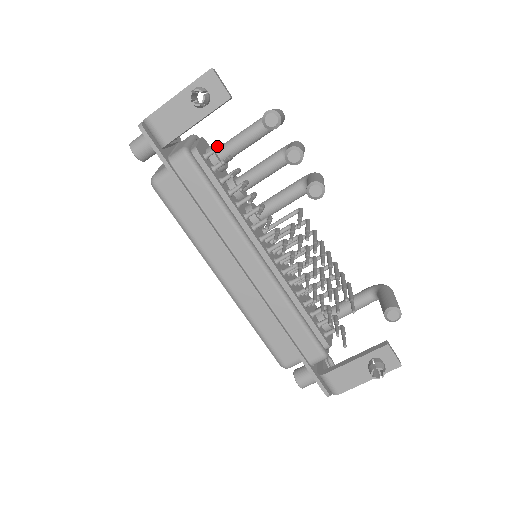
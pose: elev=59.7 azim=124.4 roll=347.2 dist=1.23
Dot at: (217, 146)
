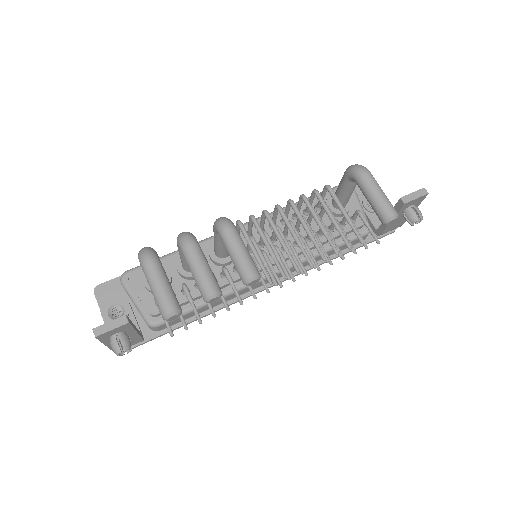
Dot at: (166, 324)
